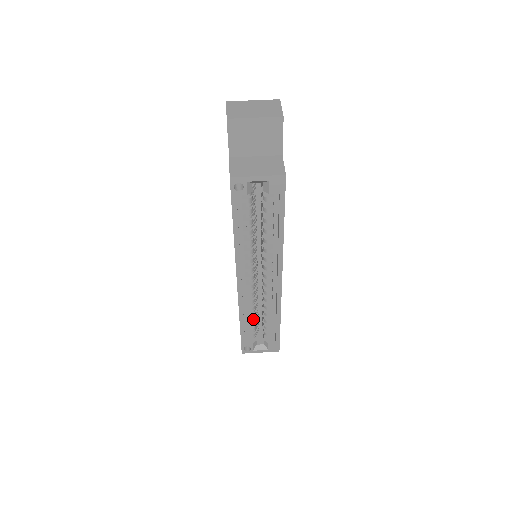
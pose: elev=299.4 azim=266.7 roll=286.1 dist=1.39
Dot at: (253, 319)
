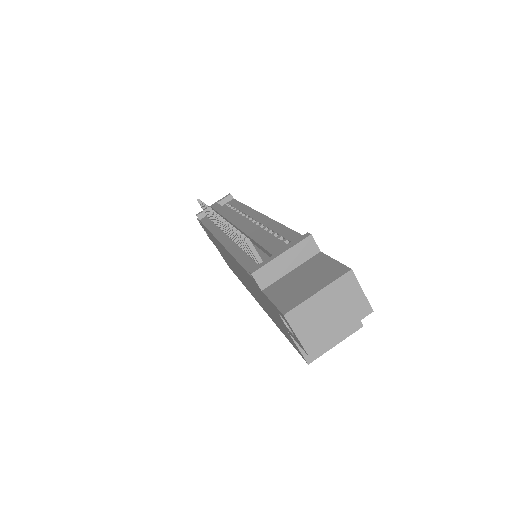
Dot at: occluded
